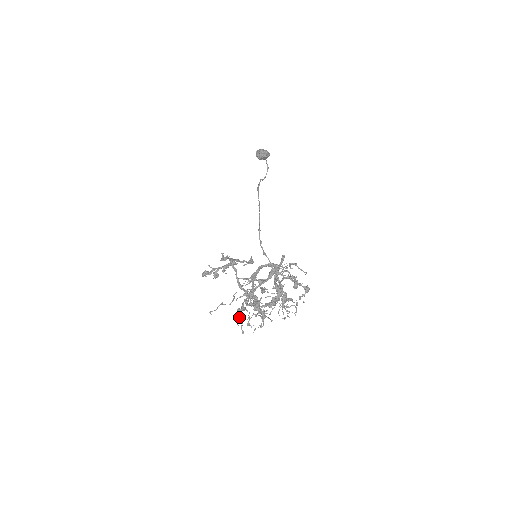
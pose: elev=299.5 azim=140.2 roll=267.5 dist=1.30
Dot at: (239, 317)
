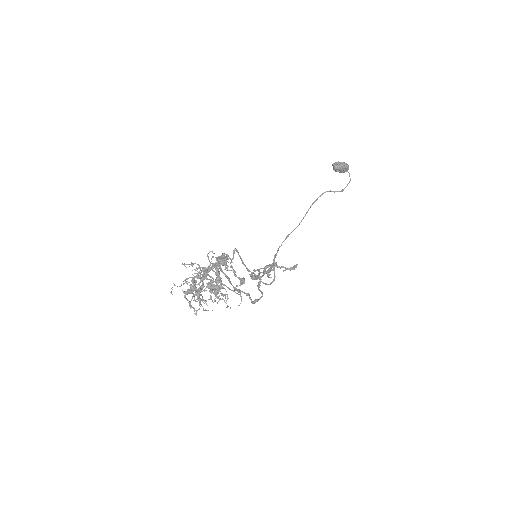
Dot at: (185, 298)
